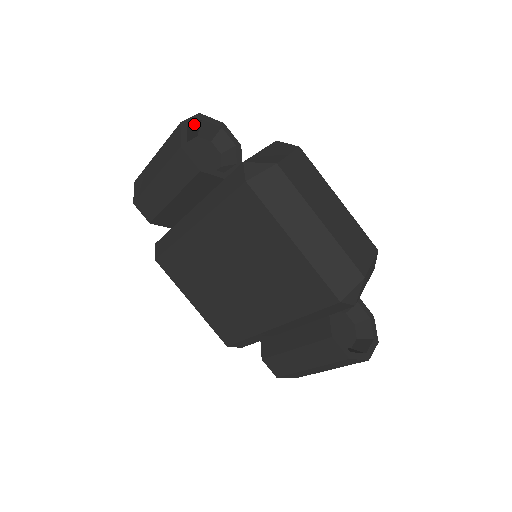
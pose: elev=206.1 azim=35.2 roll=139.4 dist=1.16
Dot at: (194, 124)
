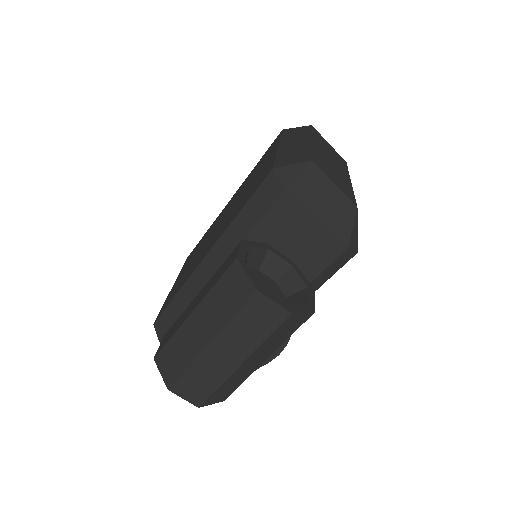
Dot at: occluded
